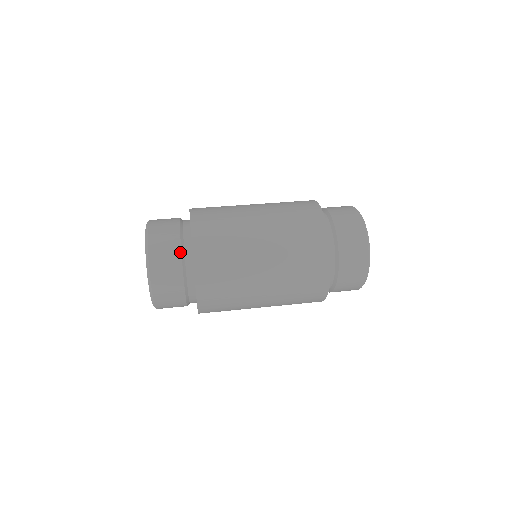
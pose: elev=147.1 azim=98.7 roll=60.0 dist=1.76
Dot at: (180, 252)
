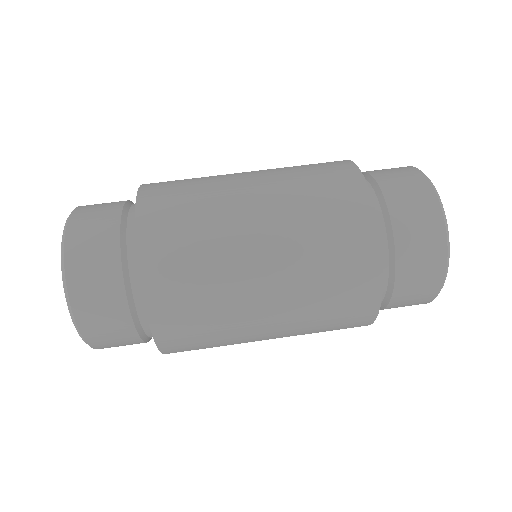
Dot at: (127, 309)
